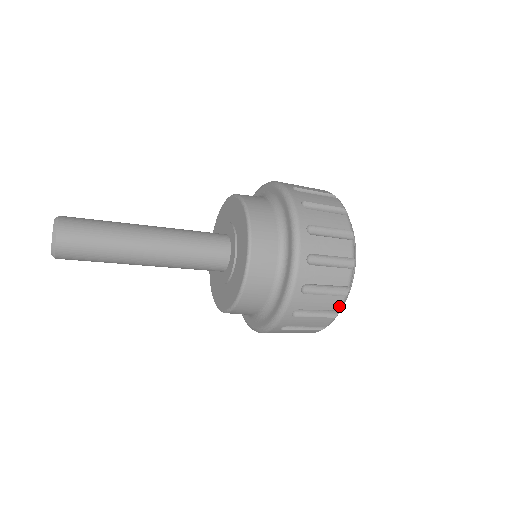
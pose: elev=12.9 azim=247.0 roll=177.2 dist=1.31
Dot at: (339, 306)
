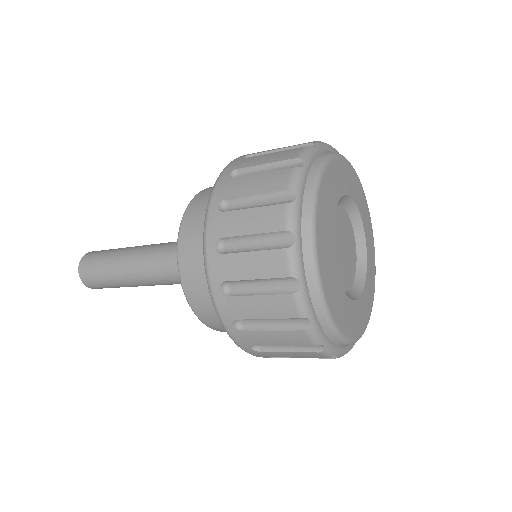
Dot at: (286, 268)
